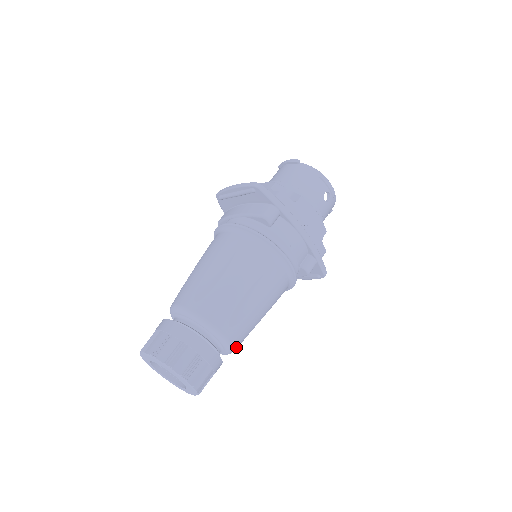
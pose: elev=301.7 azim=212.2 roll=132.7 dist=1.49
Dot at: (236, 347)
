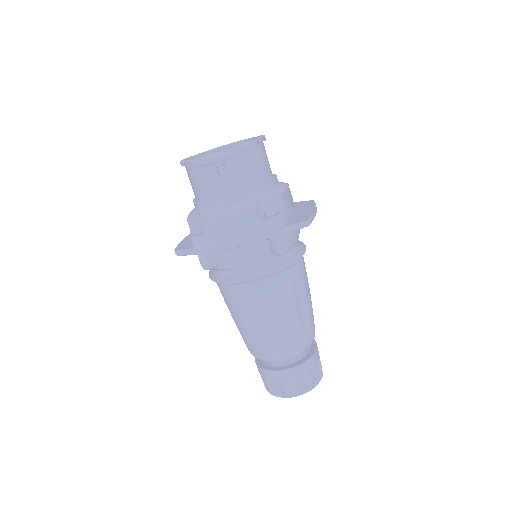
Dot at: (304, 345)
